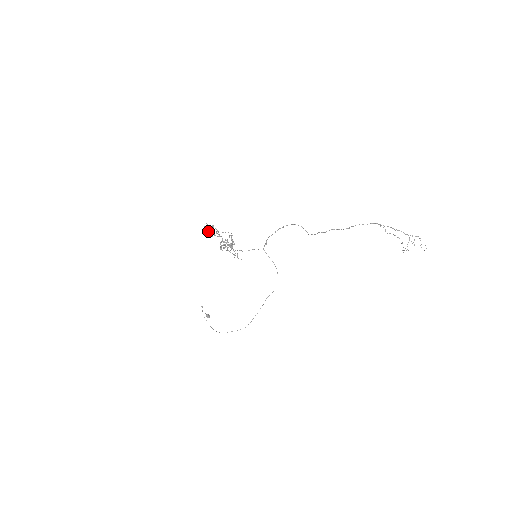
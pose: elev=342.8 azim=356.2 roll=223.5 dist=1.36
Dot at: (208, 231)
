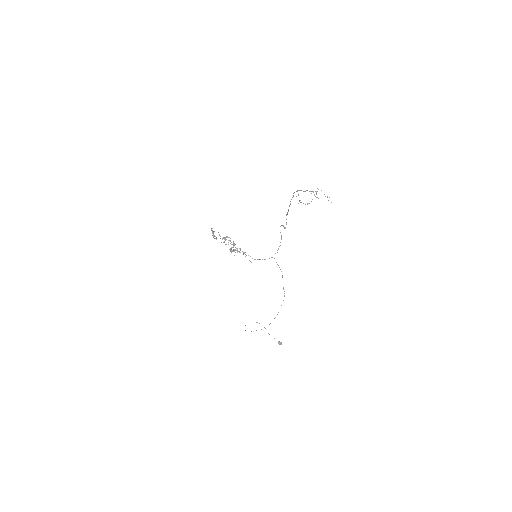
Dot at: (228, 242)
